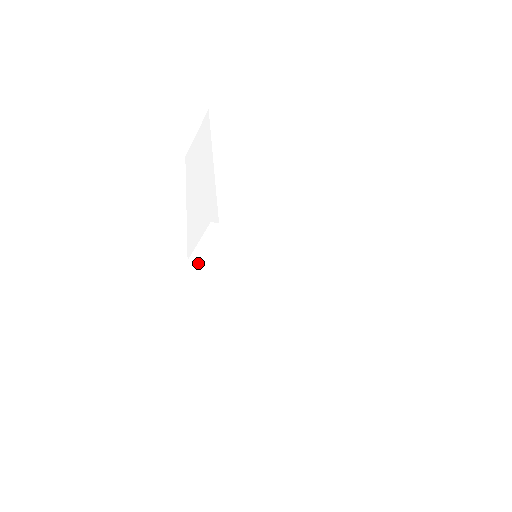
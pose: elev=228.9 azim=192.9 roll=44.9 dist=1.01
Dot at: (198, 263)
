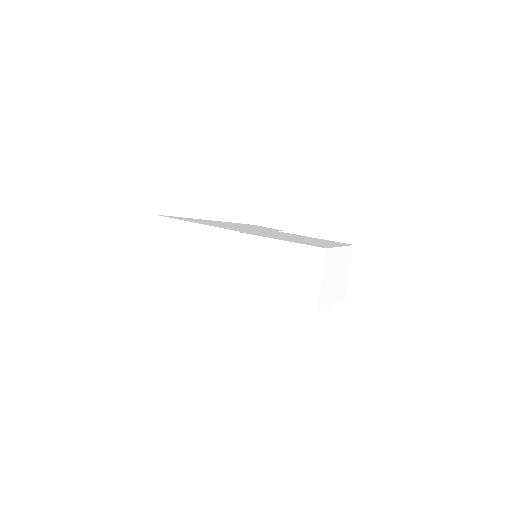
Dot at: (248, 259)
